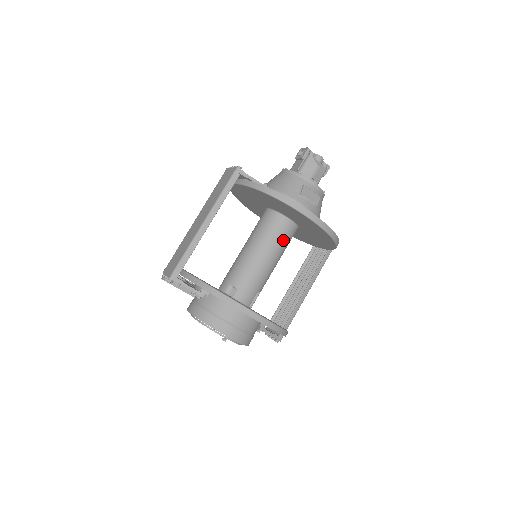
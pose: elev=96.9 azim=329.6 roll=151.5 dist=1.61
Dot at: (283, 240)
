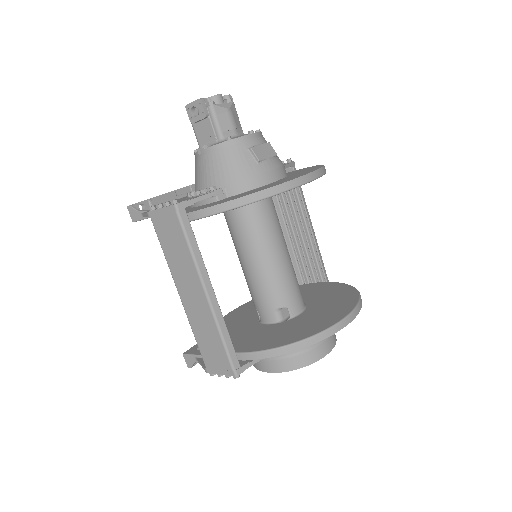
Dot at: (275, 219)
